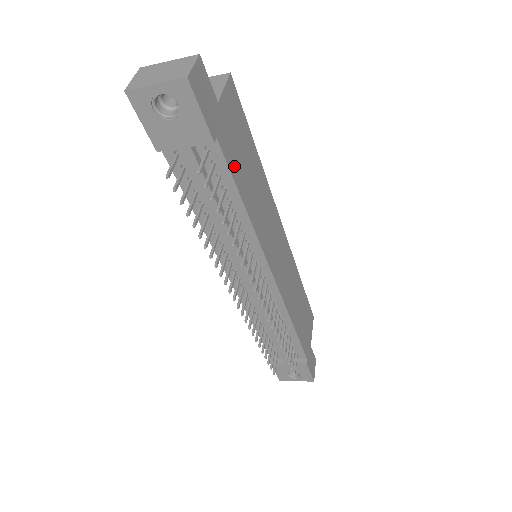
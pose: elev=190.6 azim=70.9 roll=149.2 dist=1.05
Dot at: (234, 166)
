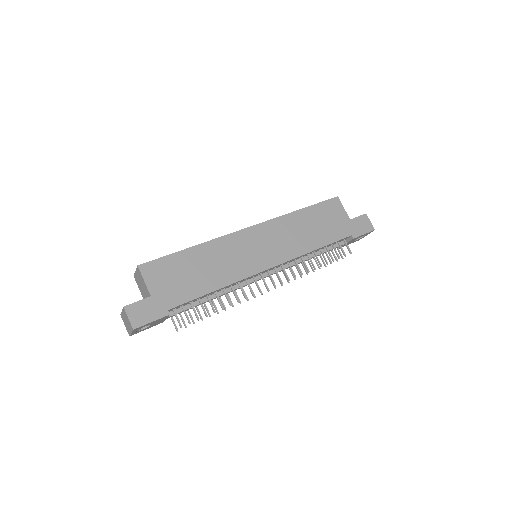
Dot at: (188, 293)
